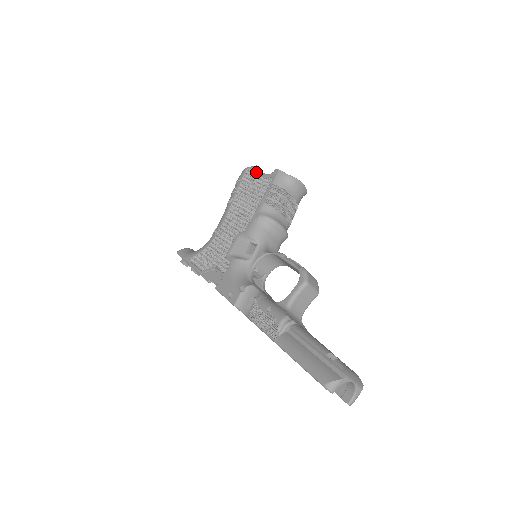
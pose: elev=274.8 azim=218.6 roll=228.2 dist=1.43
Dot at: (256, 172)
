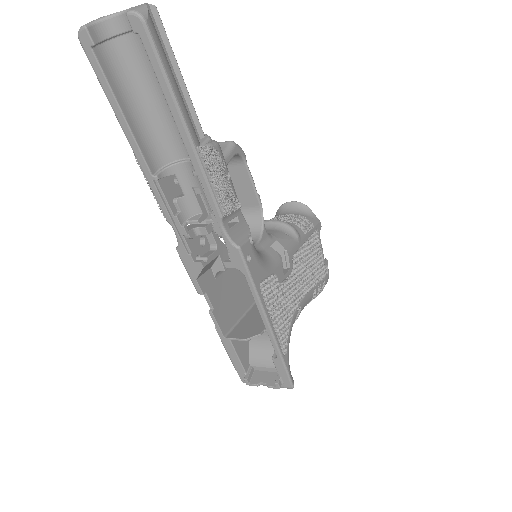
Dot at: occluded
